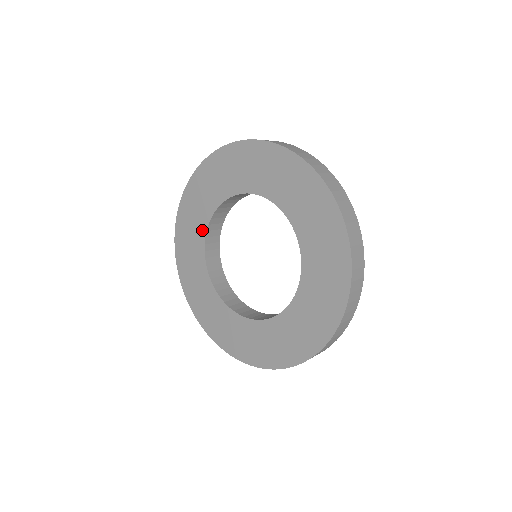
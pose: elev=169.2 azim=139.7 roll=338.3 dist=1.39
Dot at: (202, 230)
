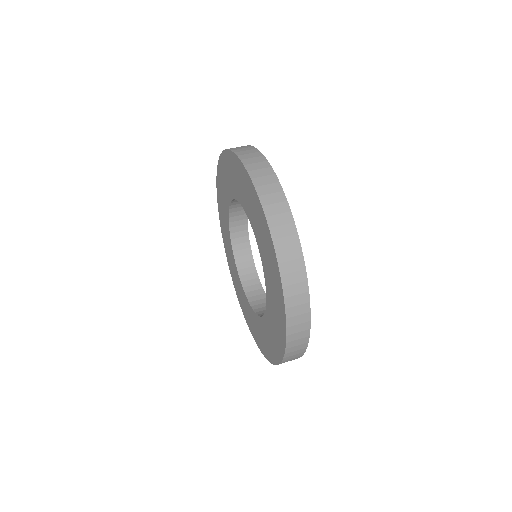
Dot at: (229, 195)
